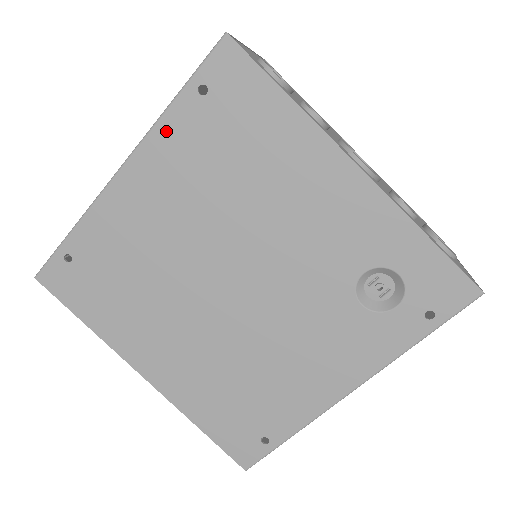
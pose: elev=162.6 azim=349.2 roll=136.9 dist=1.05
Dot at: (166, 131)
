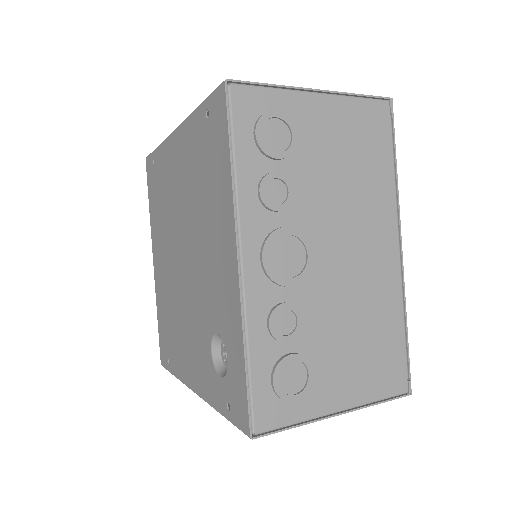
Dot at: (191, 125)
